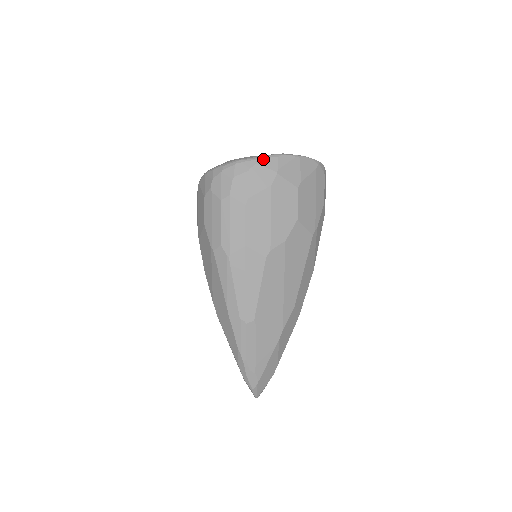
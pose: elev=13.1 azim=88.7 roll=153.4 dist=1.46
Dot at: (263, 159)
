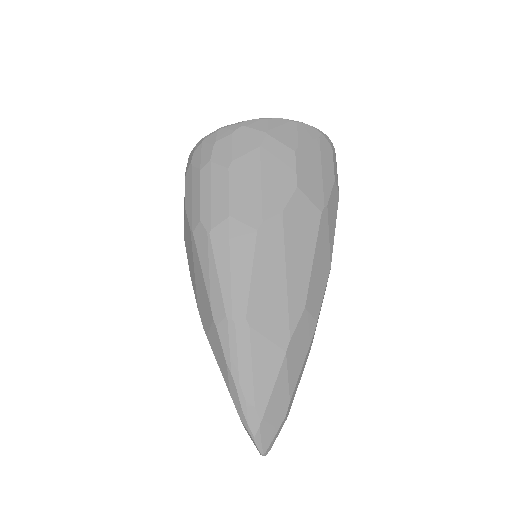
Dot at: (250, 122)
